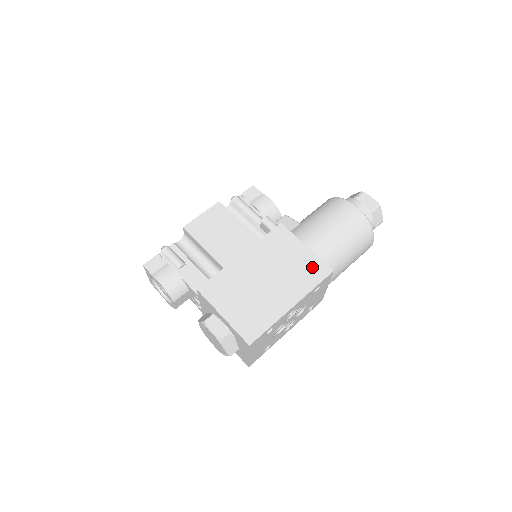
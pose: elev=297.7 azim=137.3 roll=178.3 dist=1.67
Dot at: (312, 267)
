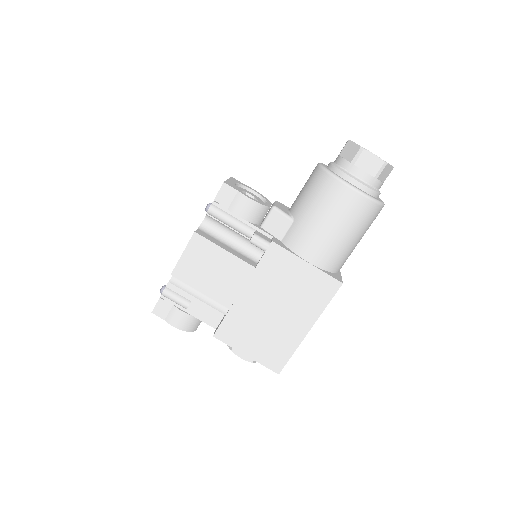
Dot at: (319, 285)
